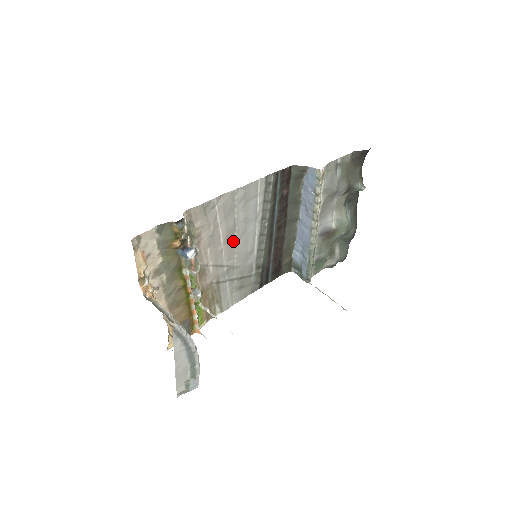
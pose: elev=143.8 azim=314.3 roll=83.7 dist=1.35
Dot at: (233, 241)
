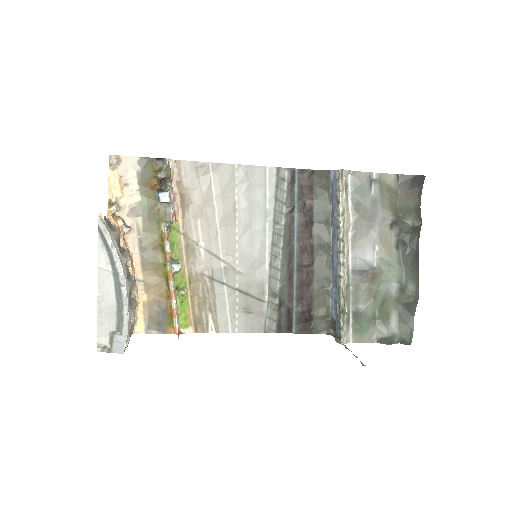
Dot at: (234, 231)
